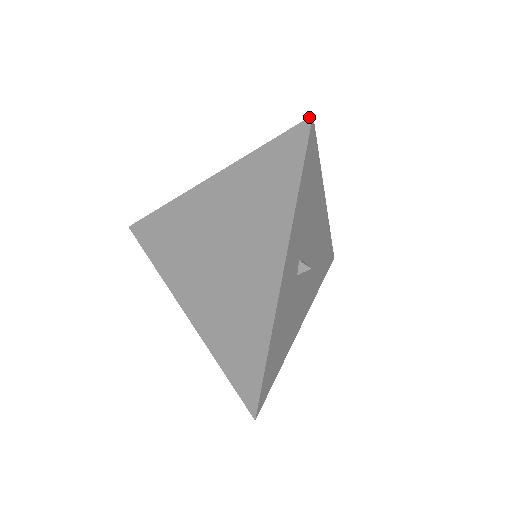
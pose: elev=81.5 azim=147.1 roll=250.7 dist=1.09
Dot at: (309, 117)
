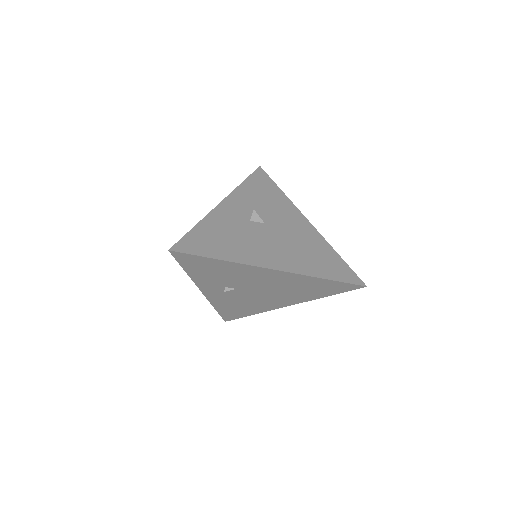
Dot at: (259, 168)
